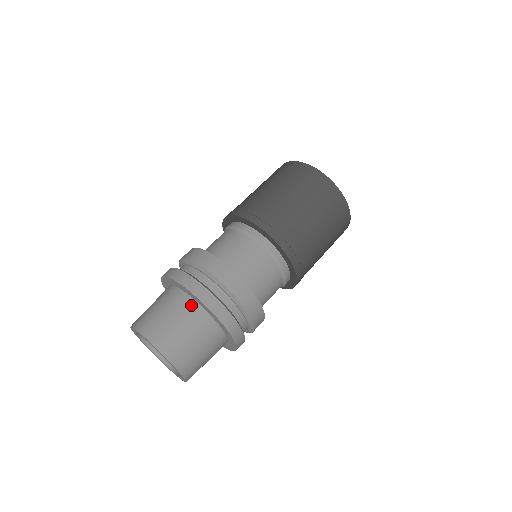
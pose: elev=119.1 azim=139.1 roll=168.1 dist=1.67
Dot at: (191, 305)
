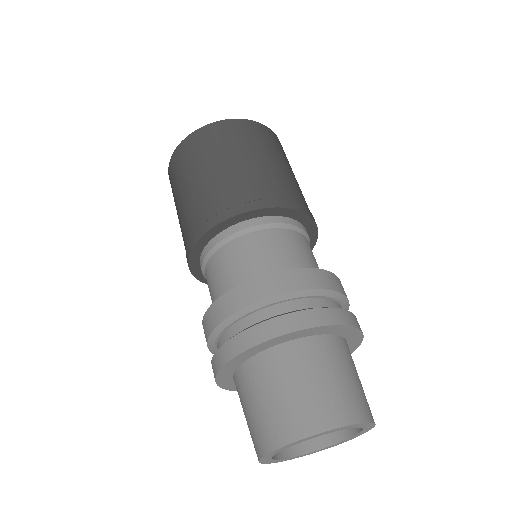
Dot at: (248, 370)
